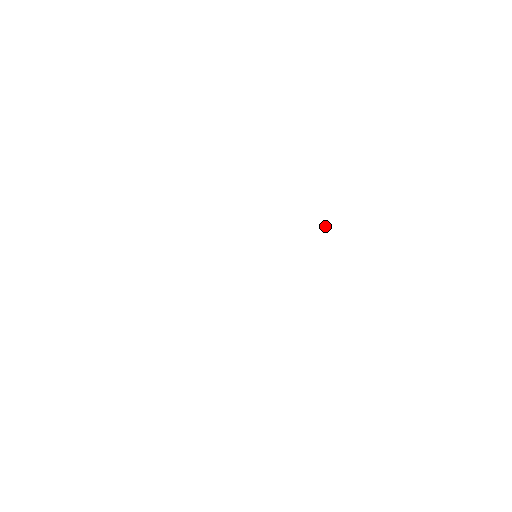
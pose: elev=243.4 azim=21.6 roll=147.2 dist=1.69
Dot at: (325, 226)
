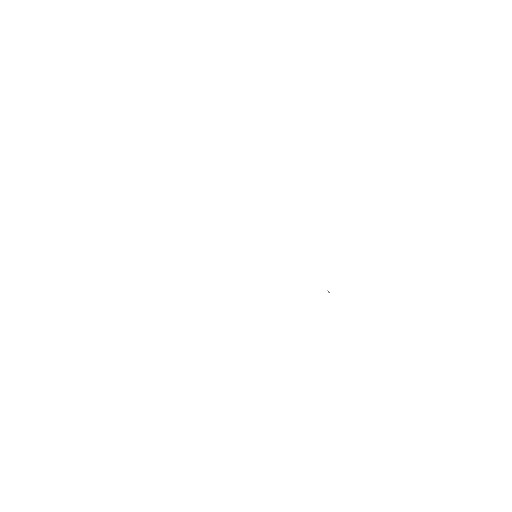
Dot at: (328, 292)
